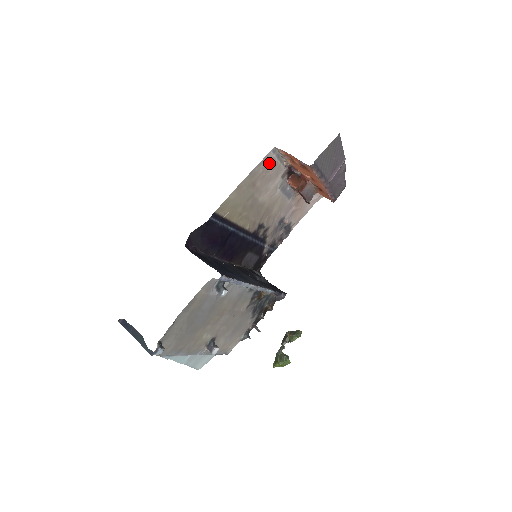
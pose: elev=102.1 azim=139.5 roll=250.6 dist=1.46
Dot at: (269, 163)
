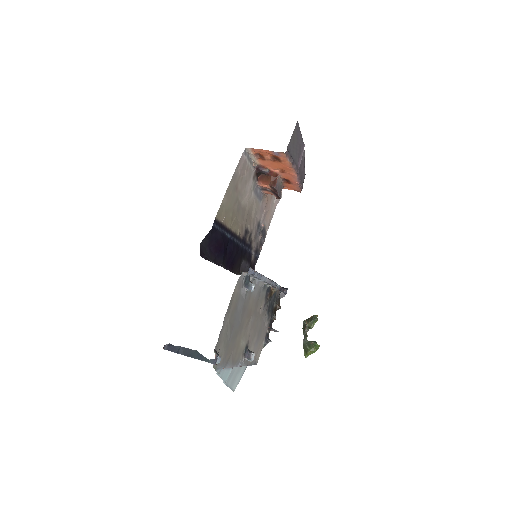
Dot at: (243, 165)
